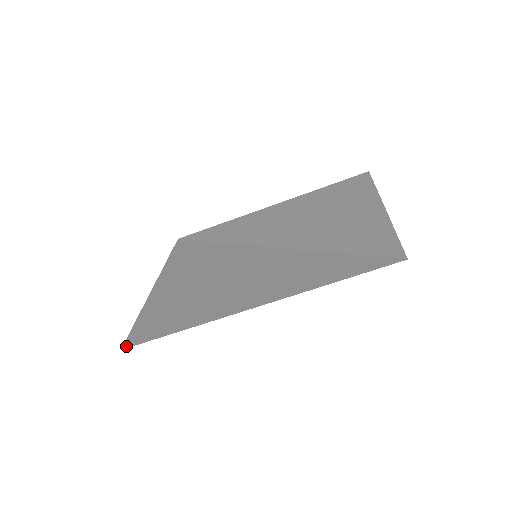
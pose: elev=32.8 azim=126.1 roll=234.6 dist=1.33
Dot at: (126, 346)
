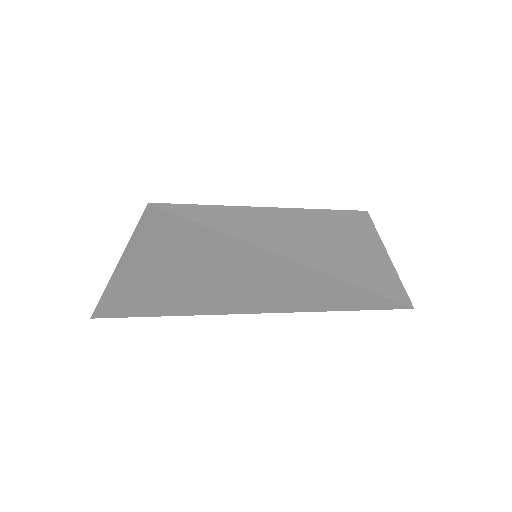
Dot at: (98, 315)
